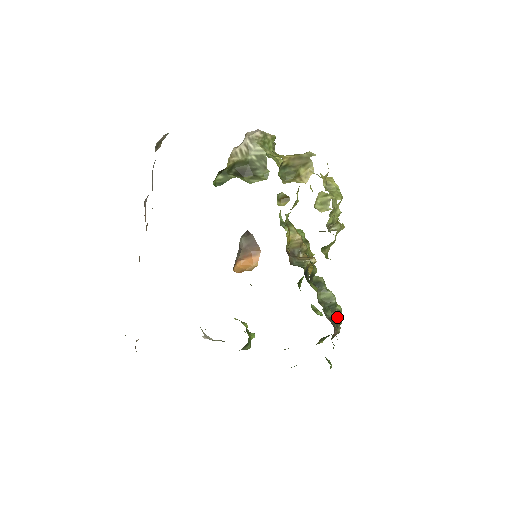
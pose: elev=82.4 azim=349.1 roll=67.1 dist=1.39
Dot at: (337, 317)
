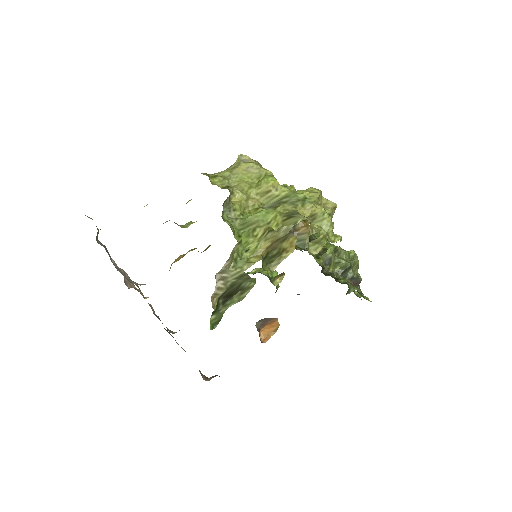
Dot at: (355, 268)
